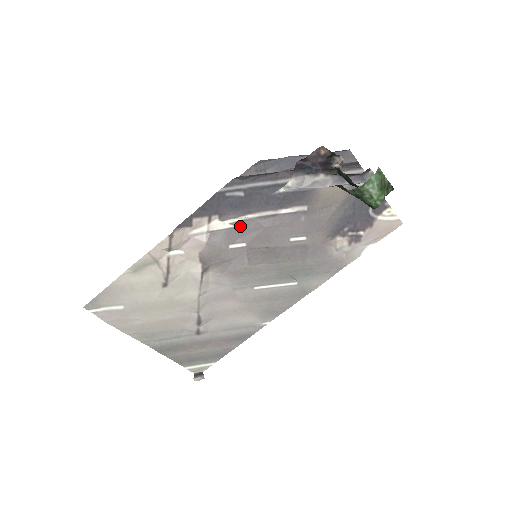
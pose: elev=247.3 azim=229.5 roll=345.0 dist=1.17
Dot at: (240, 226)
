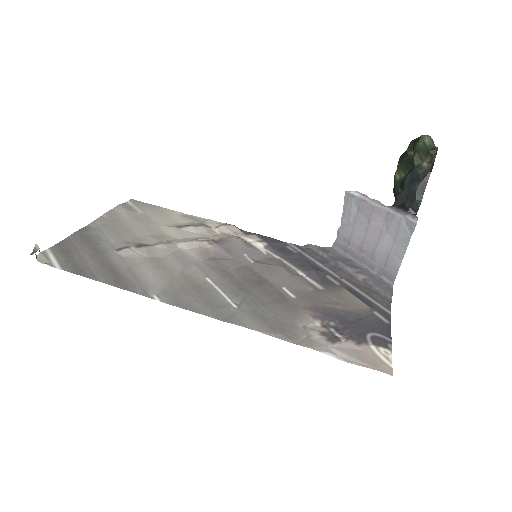
Dot at: (268, 258)
